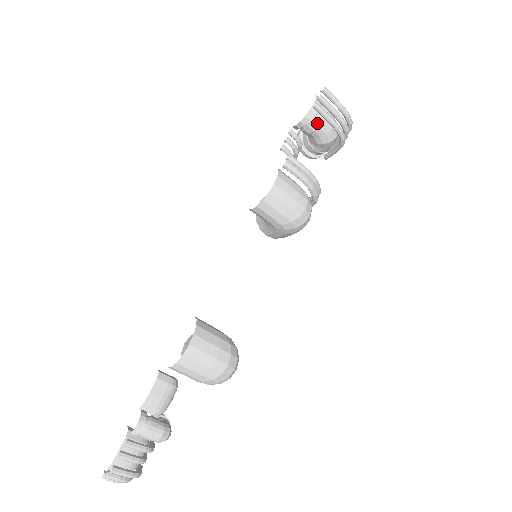
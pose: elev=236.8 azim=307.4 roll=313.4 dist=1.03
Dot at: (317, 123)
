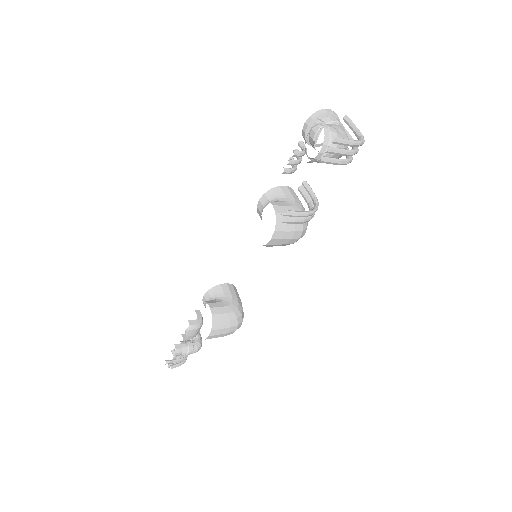
Dot at: occluded
